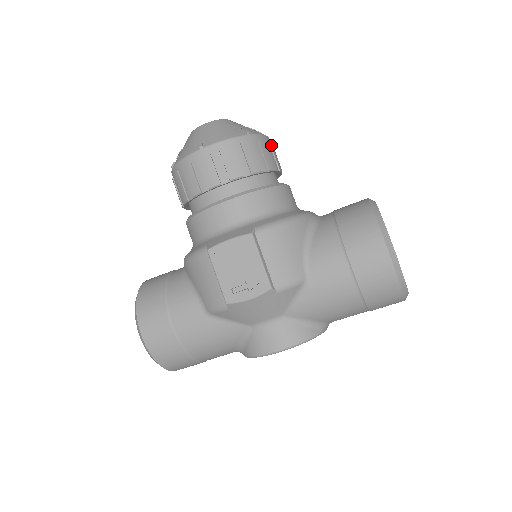
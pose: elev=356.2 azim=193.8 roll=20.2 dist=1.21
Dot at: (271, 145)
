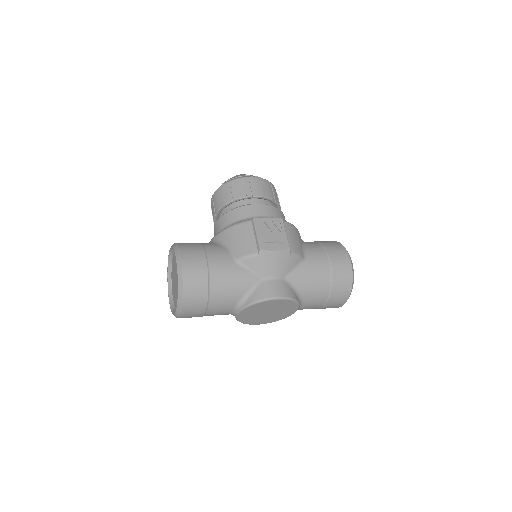
Dot at: occluded
